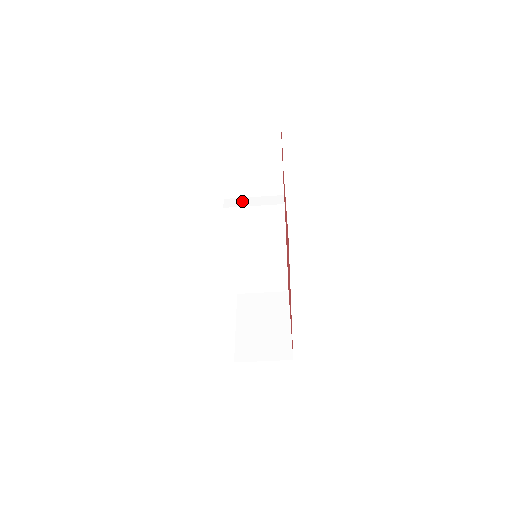
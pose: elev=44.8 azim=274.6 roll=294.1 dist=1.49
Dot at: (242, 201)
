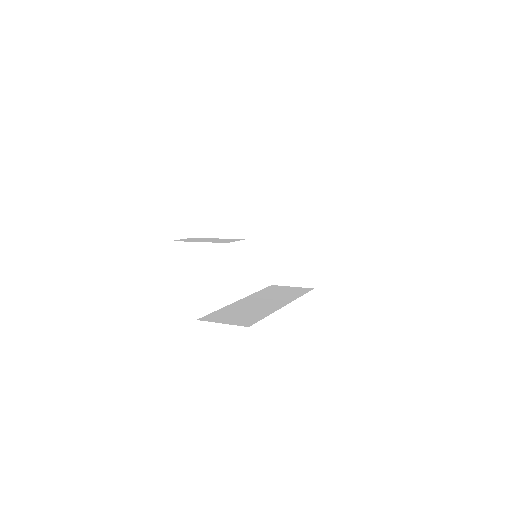
Dot at: (232, 211)
